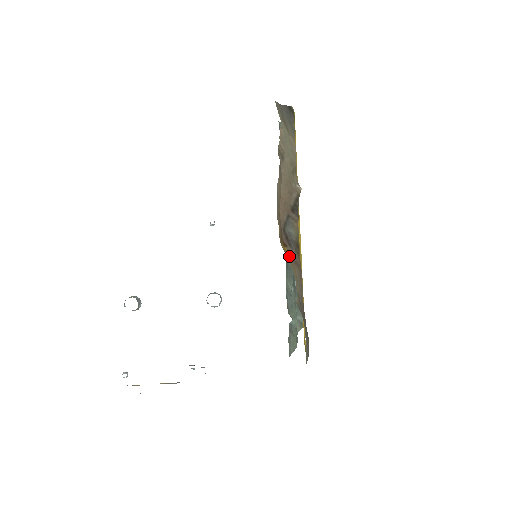
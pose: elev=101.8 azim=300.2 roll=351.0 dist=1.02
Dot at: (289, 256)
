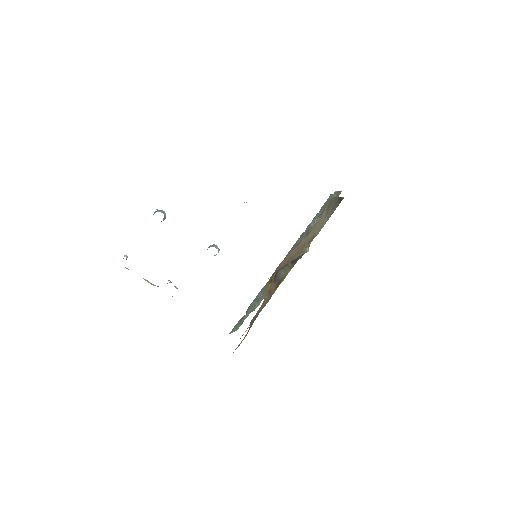
Dot at: (268, 289)
